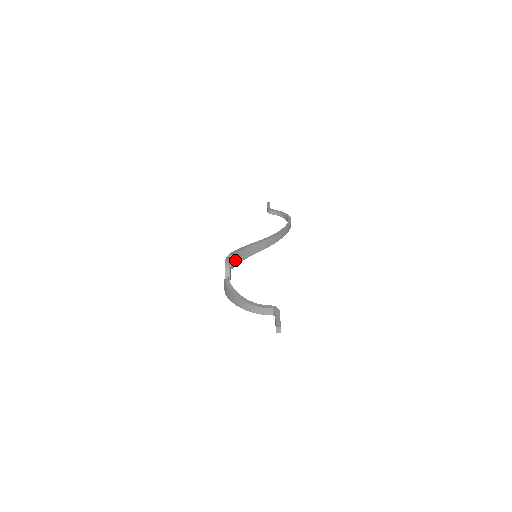
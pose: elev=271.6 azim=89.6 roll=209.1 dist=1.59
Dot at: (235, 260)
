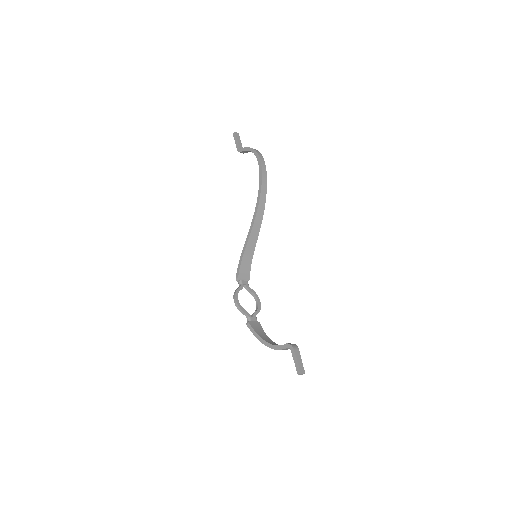
Dot at: (245, 272)
